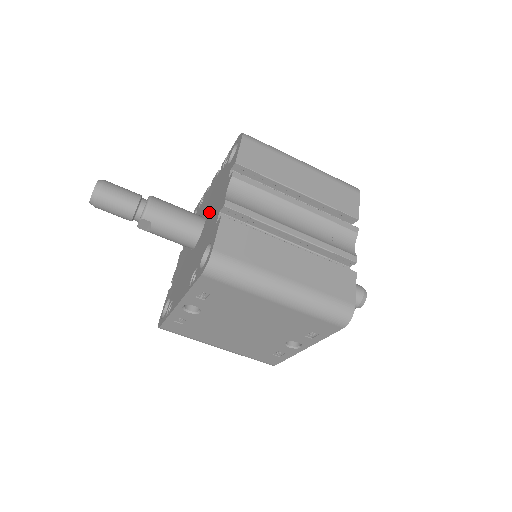
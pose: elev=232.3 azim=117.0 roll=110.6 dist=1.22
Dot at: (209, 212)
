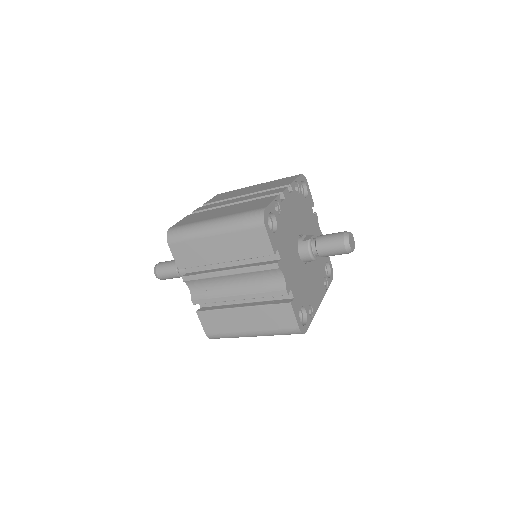
Dot at: occluded
